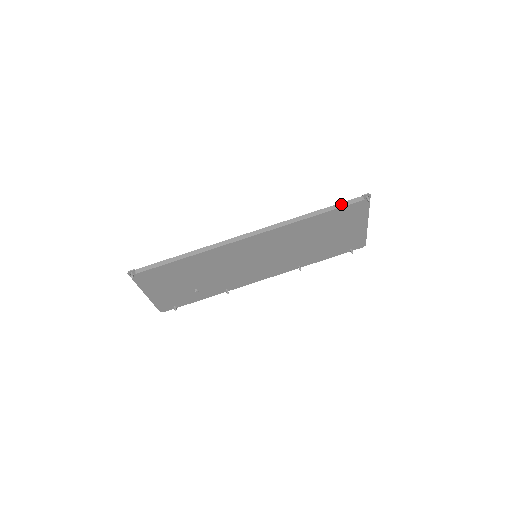
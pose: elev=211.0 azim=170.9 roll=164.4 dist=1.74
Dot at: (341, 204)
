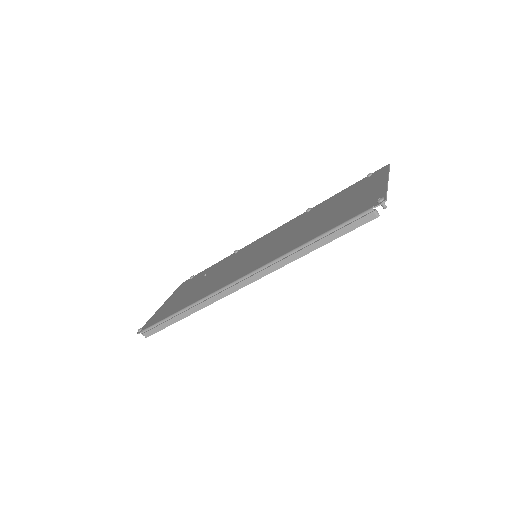
Dot at: (345, 229)
